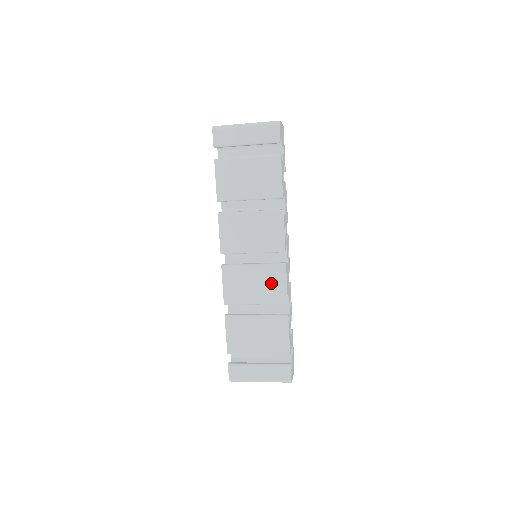
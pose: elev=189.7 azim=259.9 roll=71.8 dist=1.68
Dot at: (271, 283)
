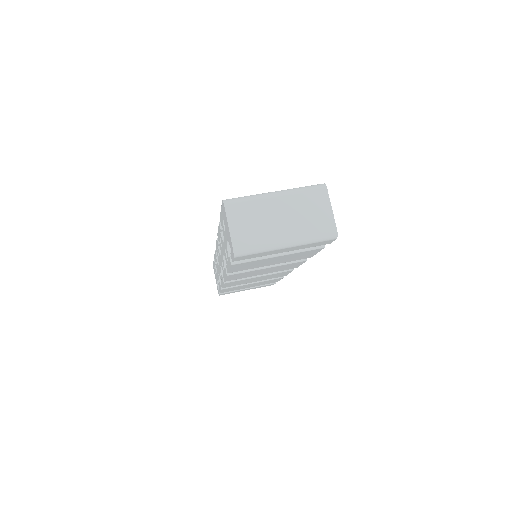
Dot at: (274, 276)
